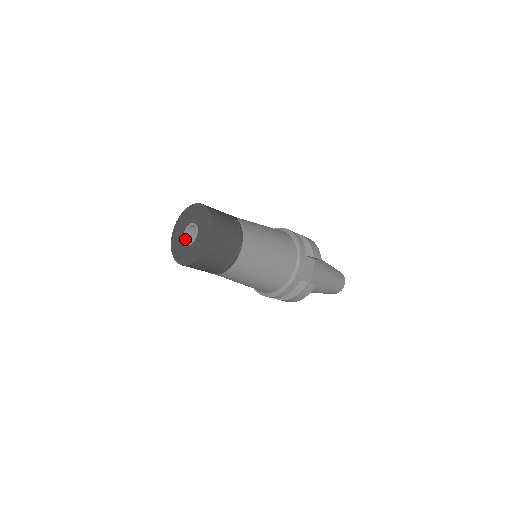
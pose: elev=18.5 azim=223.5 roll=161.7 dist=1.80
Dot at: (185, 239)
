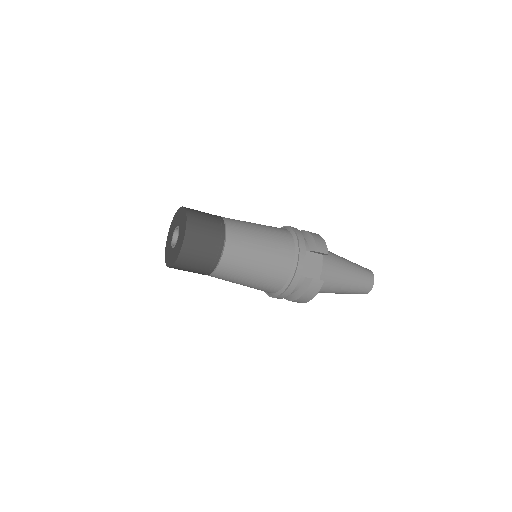
Dot at: (173, 243)
